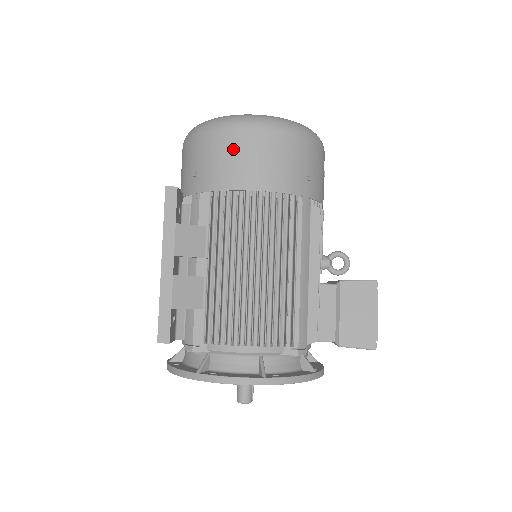
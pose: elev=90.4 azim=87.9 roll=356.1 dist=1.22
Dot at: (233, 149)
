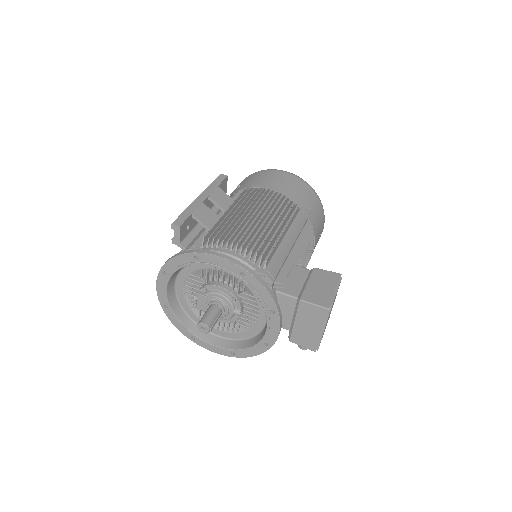
Dot at: (269, 176)
